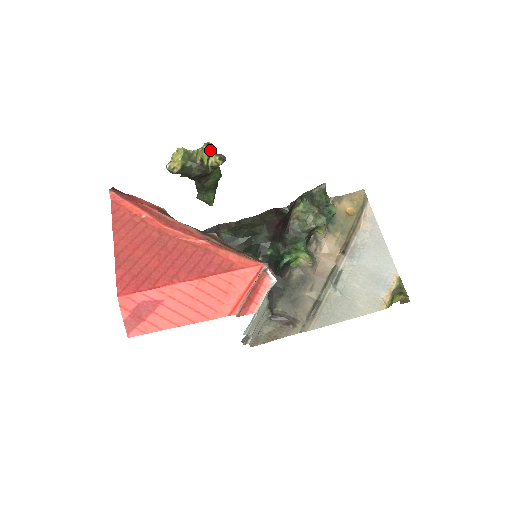
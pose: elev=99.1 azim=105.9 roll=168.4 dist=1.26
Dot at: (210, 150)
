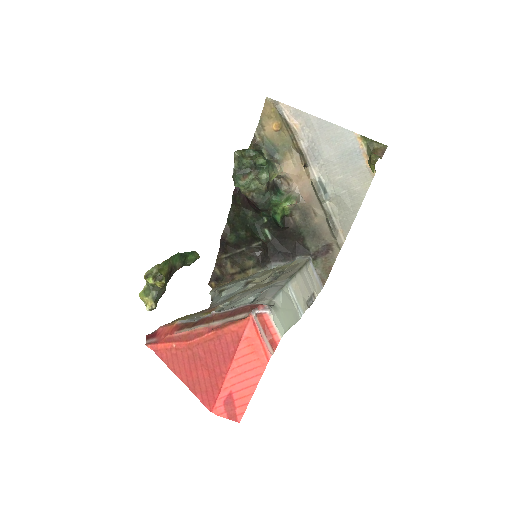
Dot at: (150, 281)
